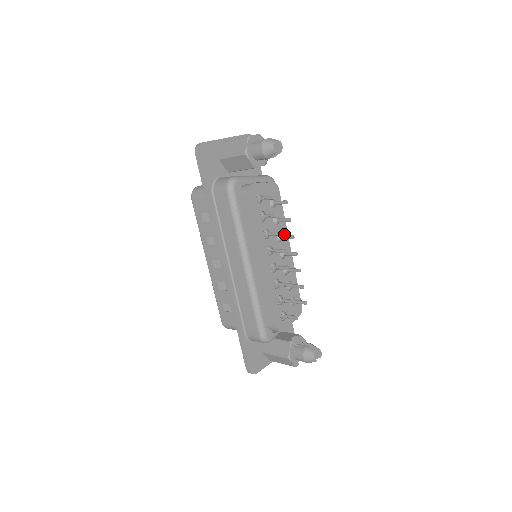
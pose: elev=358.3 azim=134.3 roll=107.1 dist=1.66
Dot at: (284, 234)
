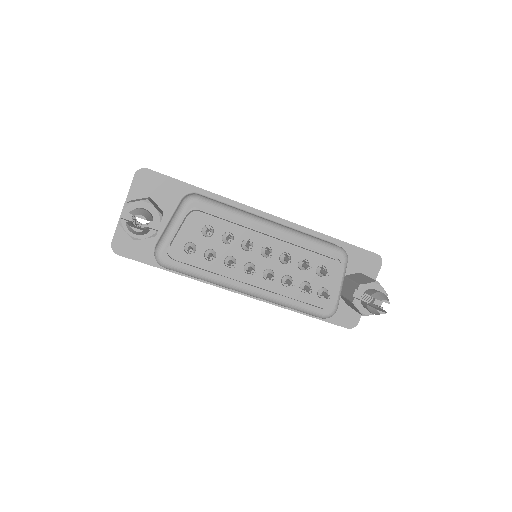
Dot at: (249, 236)
